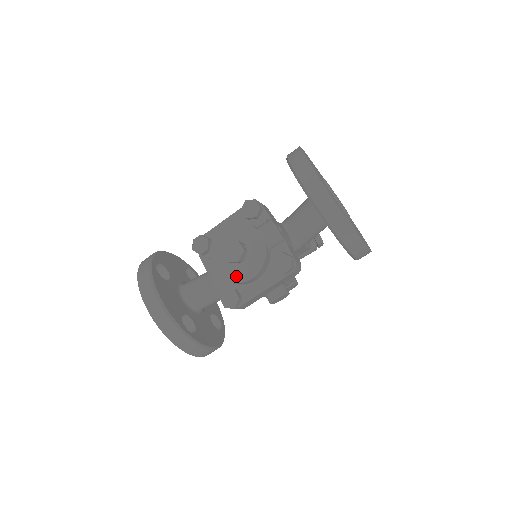
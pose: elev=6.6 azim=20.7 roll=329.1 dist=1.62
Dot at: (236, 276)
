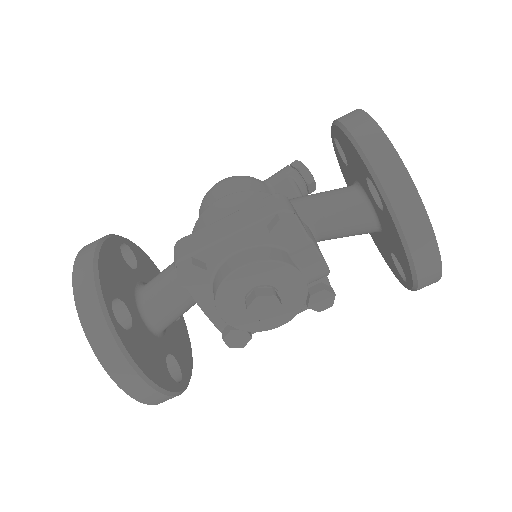
Dot at: (258, 325)
